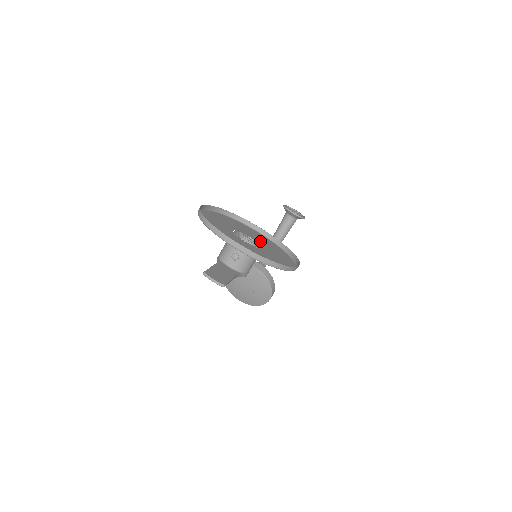
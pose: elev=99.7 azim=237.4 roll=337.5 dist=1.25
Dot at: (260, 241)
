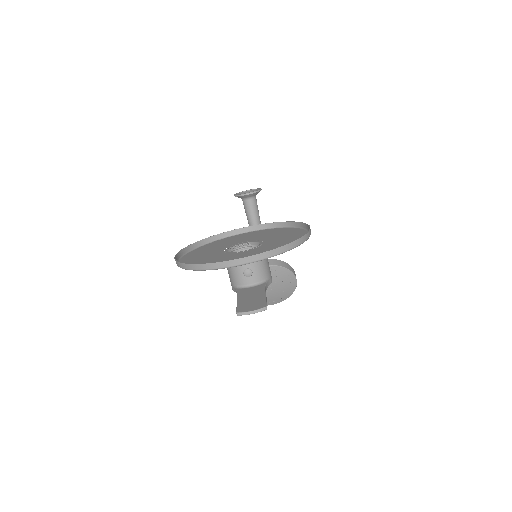
Dot at: (254, 239)
